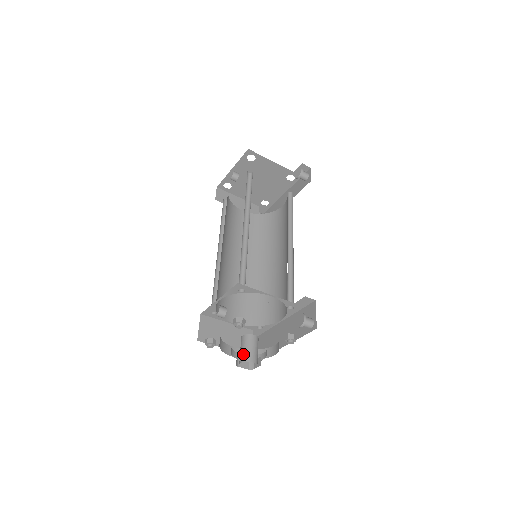
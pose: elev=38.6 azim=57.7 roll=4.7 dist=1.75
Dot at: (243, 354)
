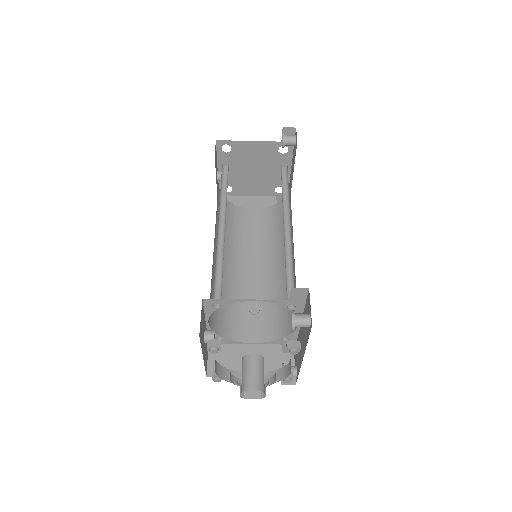
Dot at: (242, 382)
